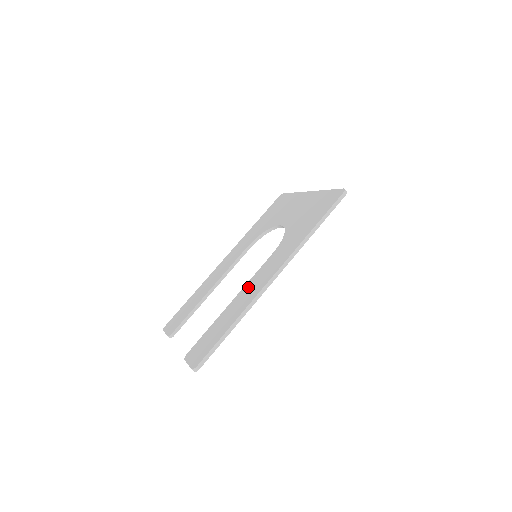
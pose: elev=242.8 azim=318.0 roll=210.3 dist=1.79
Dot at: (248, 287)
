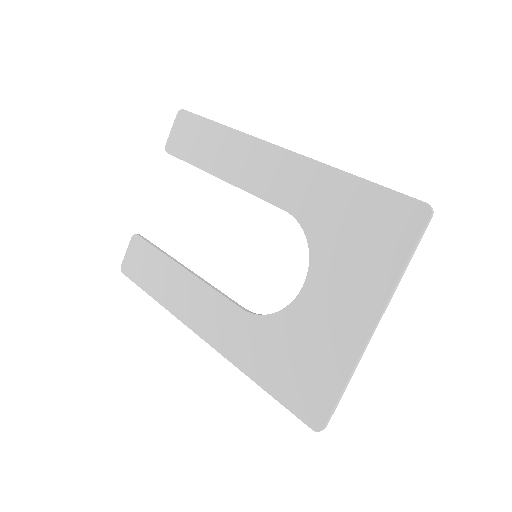
Dot at: (195, 291)
